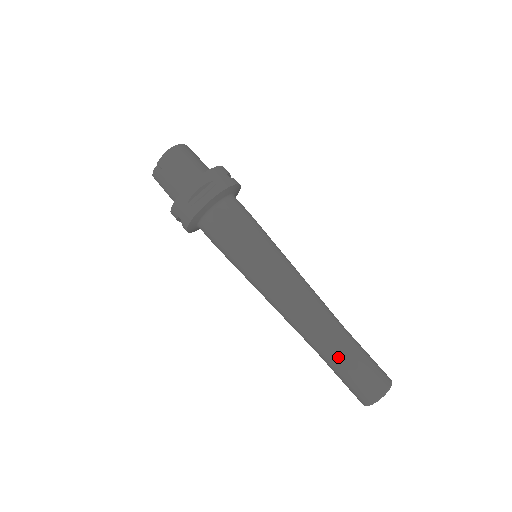
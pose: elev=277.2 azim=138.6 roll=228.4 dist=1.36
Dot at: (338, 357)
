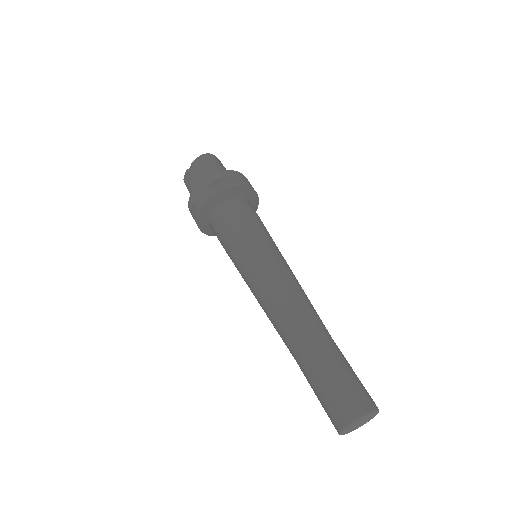
Dot at: (318, 359)
